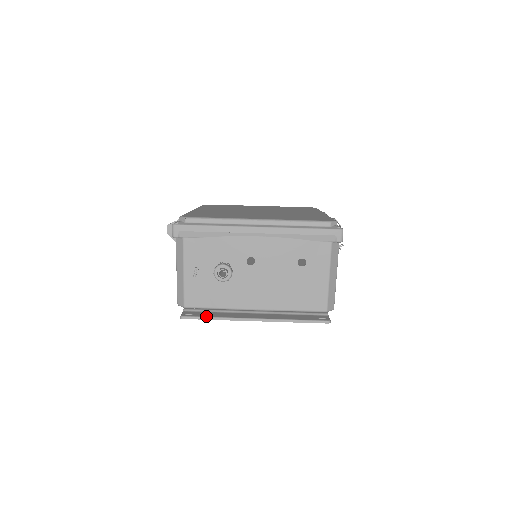
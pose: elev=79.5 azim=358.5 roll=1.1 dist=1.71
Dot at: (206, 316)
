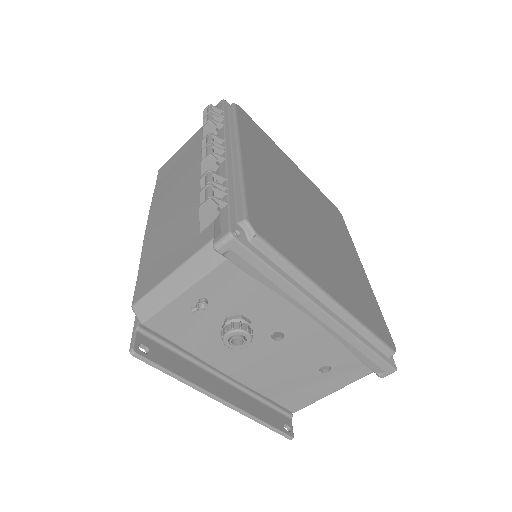
Dot at: (167, 368)
